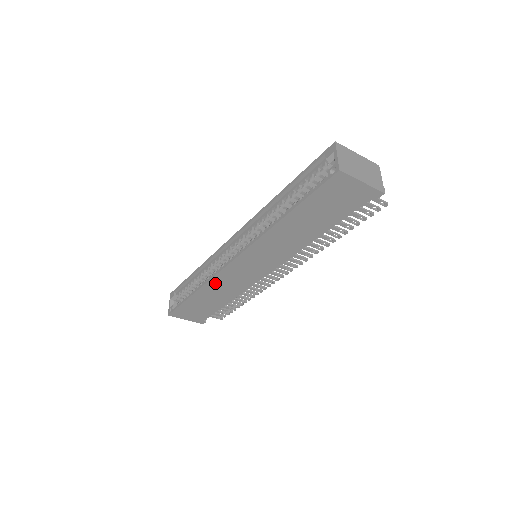
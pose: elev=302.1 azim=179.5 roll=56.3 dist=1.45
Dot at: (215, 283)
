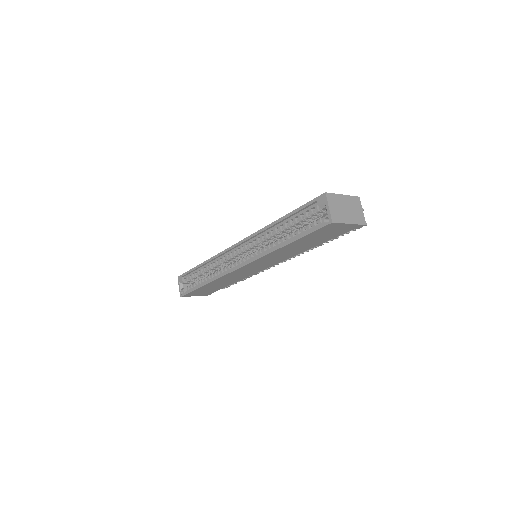
Dot at: (223, 278)
